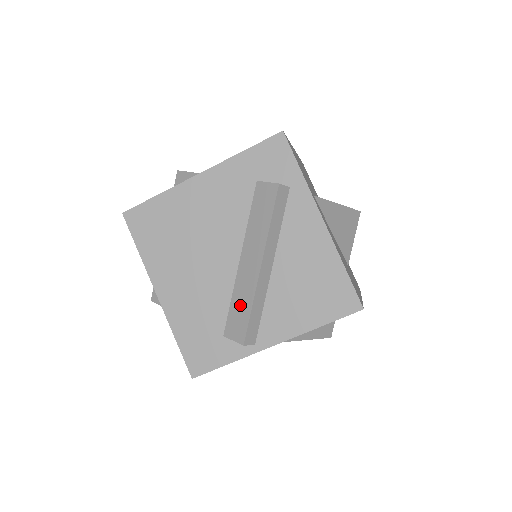
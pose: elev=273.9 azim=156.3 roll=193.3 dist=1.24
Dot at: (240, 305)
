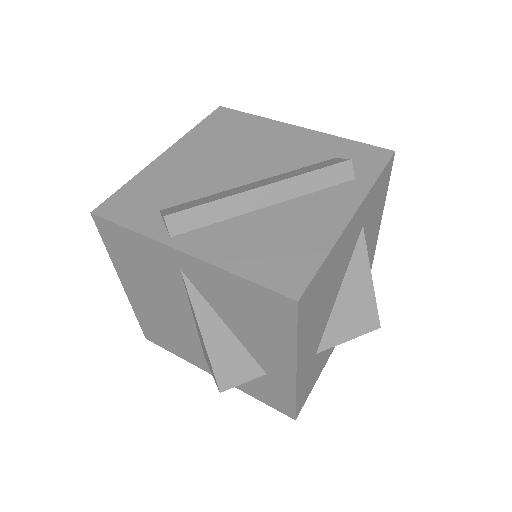
Dot at: (206, 199)
